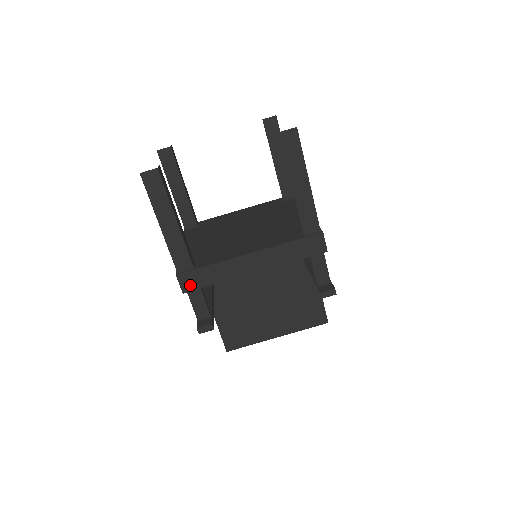
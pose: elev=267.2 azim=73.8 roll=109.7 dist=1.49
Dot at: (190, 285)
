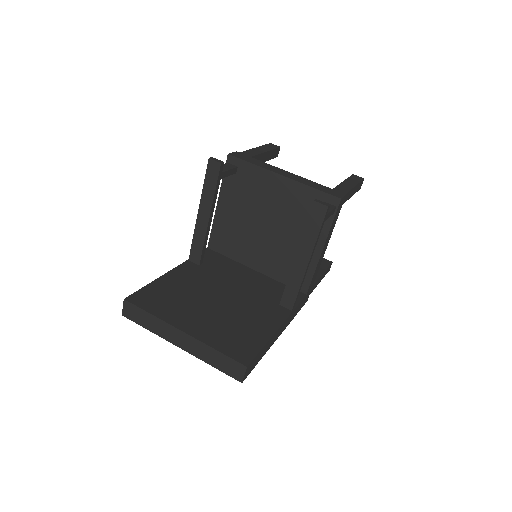
Dot at: (237, 156)
